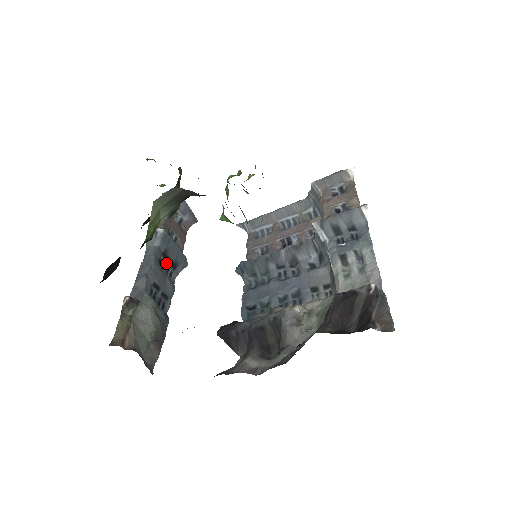
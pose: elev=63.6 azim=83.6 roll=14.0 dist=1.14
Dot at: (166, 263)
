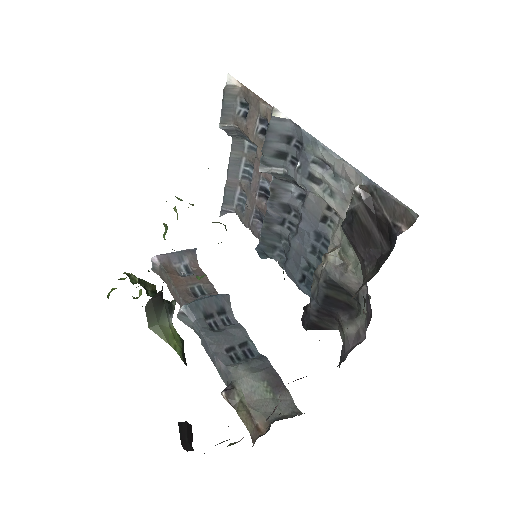
Dot at: (215, 319)
